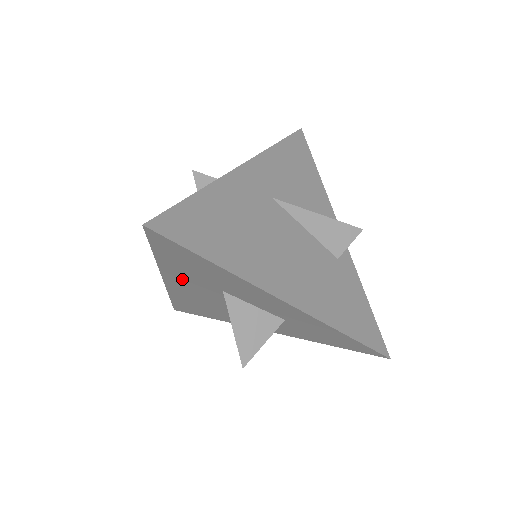
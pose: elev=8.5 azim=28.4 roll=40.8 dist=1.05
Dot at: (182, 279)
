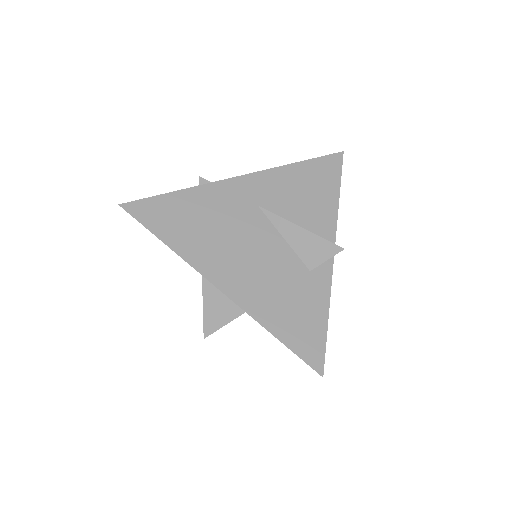
Dot at: occluded
